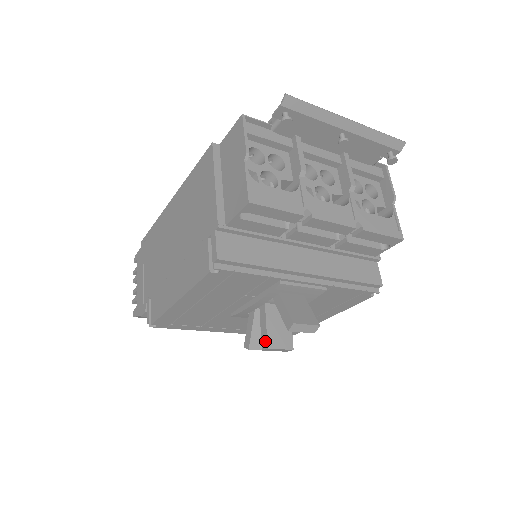
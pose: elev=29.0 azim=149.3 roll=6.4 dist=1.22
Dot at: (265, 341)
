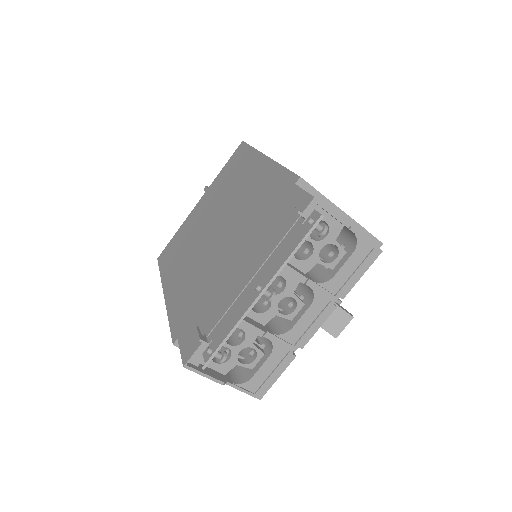
Dot at: occluded
